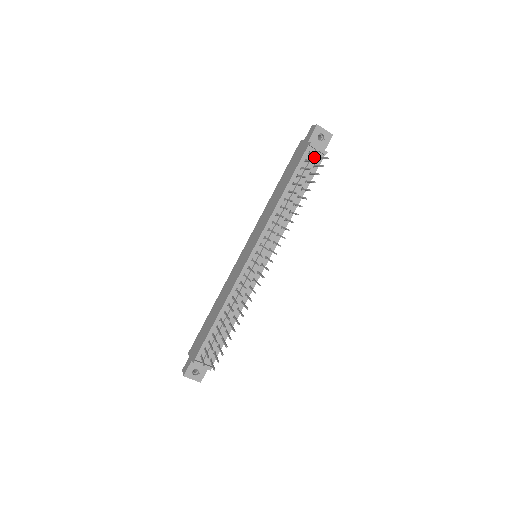
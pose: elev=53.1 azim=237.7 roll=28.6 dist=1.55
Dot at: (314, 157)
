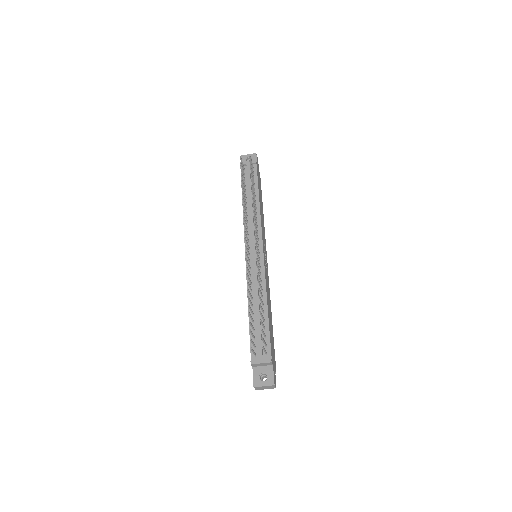
Dot at: (248, 169)
